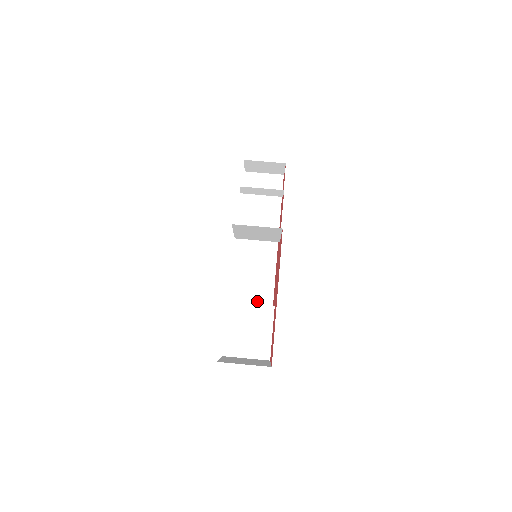
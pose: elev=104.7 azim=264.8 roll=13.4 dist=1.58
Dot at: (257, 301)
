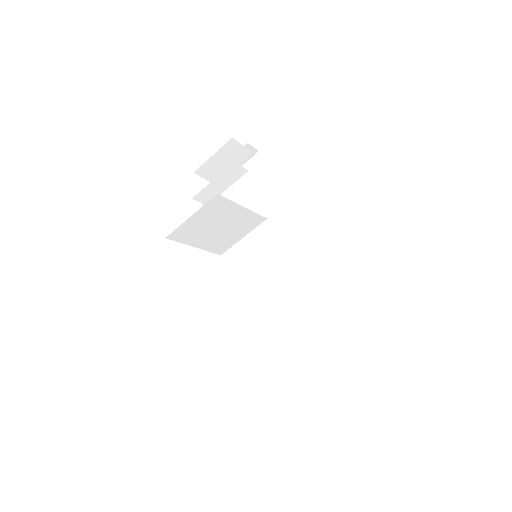
Dot at: (320, 309)
